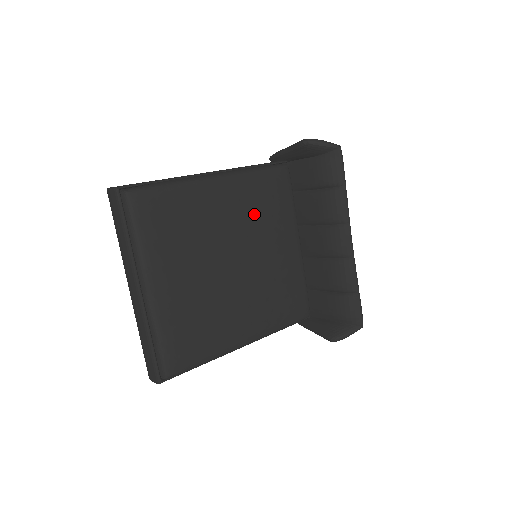
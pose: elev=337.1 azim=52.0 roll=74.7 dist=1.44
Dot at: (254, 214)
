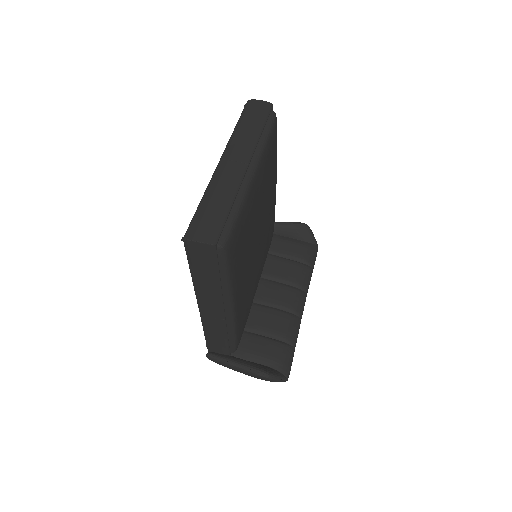
Dot at: (268, 229)
